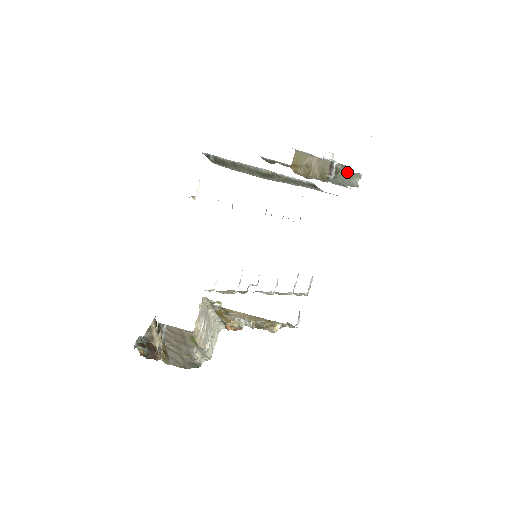
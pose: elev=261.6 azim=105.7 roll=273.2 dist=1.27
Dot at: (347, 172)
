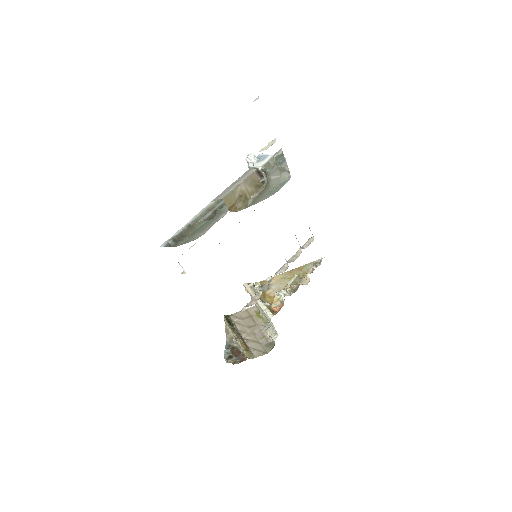
Dot at: (273, 170)
